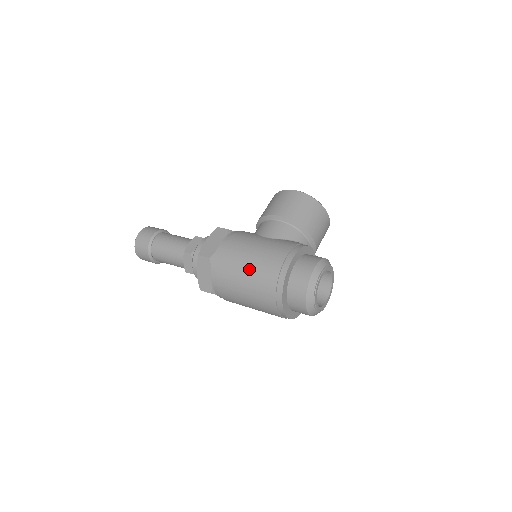
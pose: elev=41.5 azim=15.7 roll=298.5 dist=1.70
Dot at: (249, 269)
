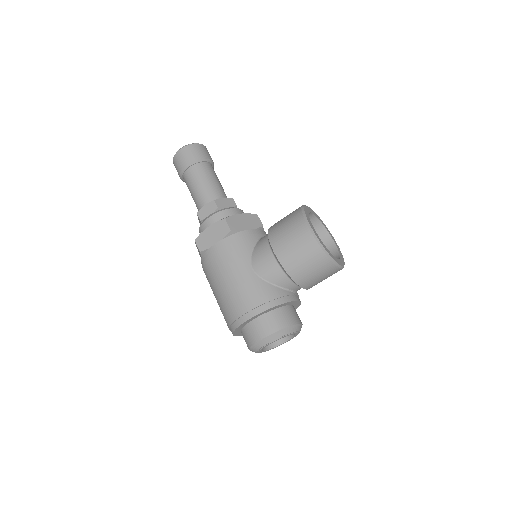
Dot at: (219, 293)
